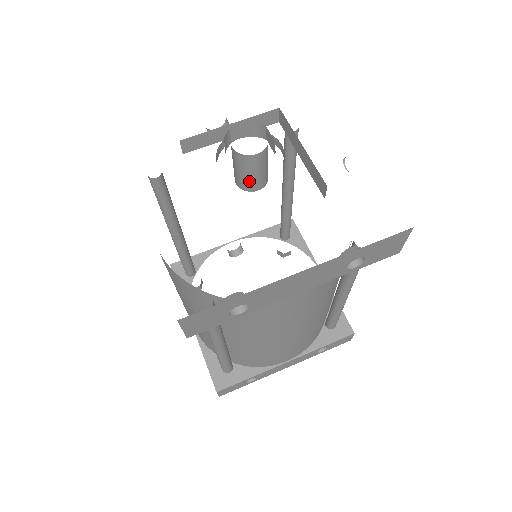
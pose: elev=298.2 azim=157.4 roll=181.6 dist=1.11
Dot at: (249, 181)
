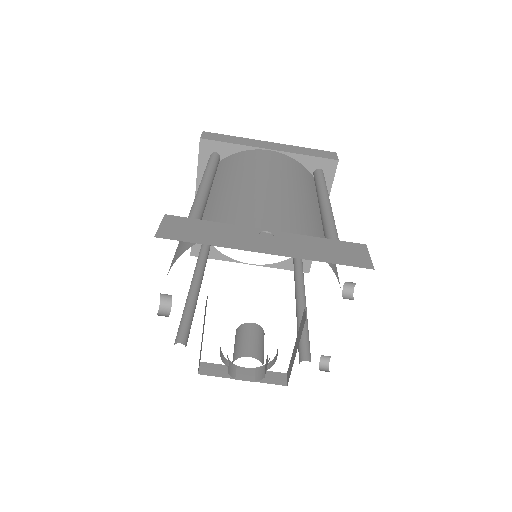
Dot at: occluded
